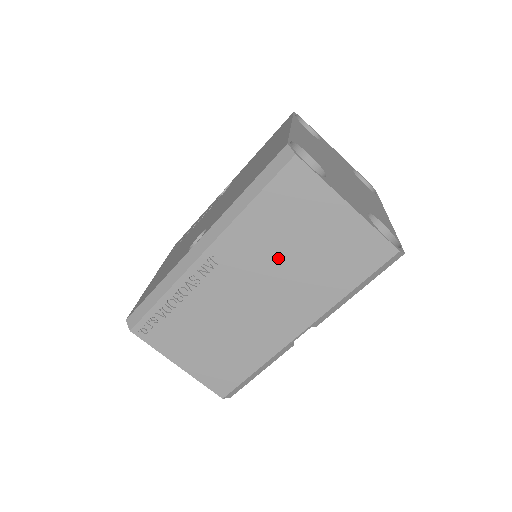
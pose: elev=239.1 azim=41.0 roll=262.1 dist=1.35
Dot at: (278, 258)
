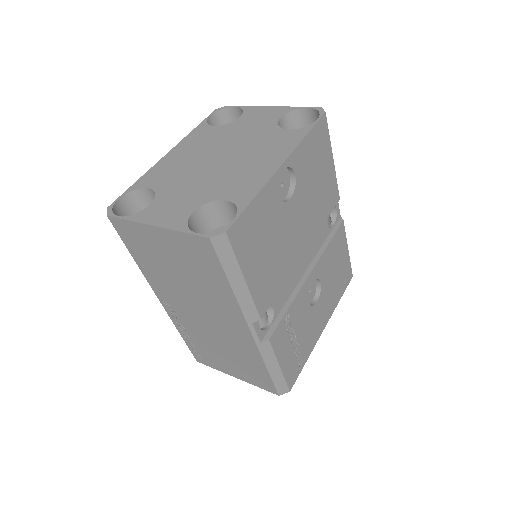
Dot at: (180, 285)
